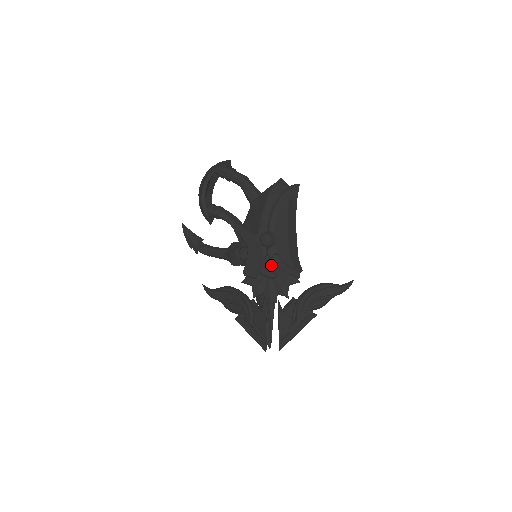
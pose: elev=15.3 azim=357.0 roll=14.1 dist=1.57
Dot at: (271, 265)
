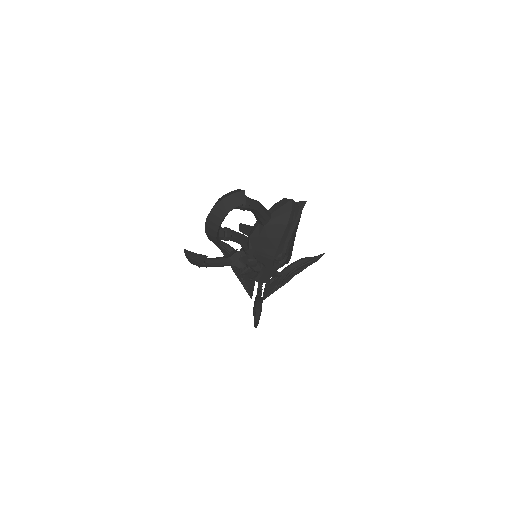
Dot at: occluded
